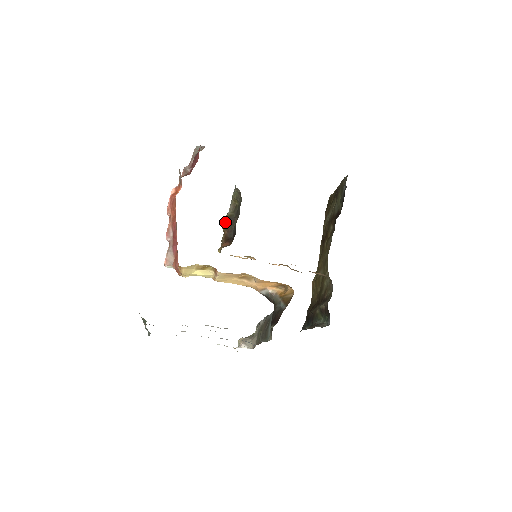
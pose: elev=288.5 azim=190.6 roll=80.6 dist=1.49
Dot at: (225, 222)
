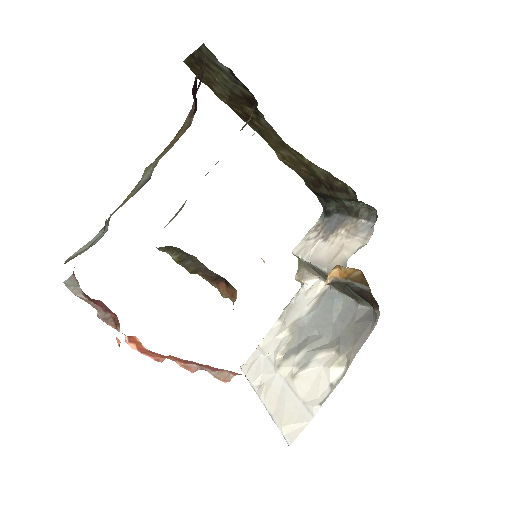
Dot at: occluded
